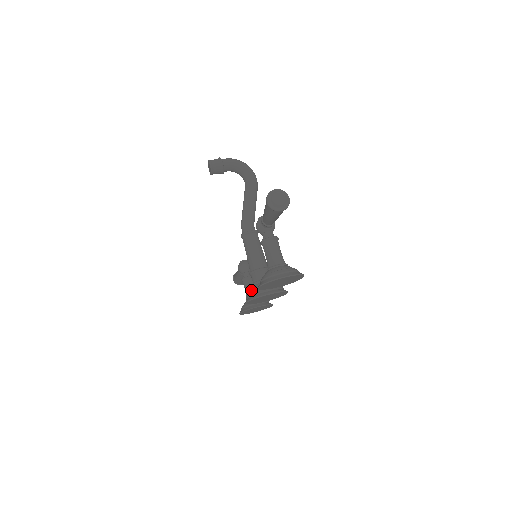
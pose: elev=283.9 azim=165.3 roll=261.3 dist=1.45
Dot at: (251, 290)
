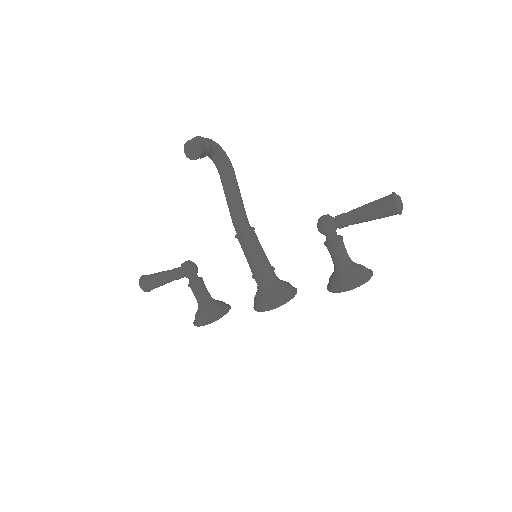
Dot at: (273, 295)
